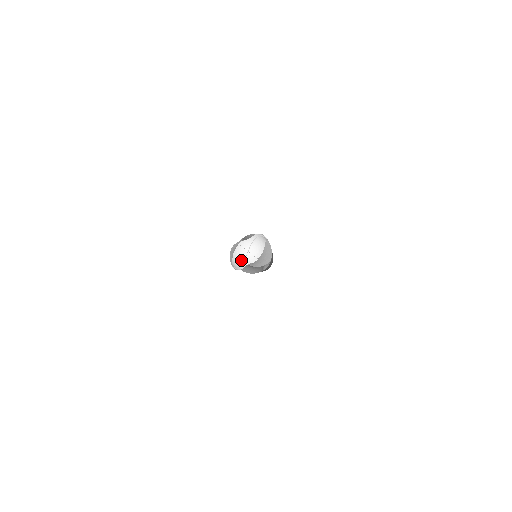
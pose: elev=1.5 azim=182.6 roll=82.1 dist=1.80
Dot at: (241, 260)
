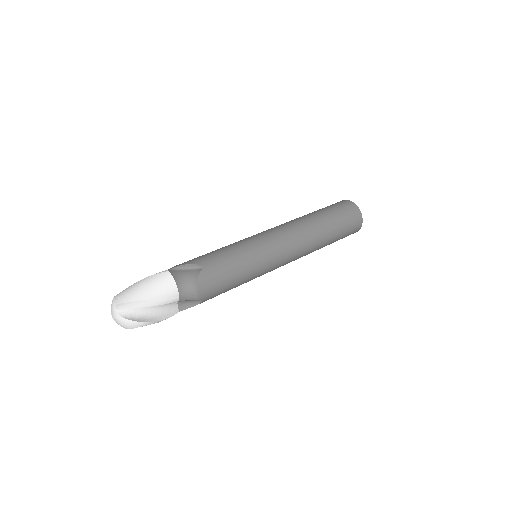
Dot at: occluded
